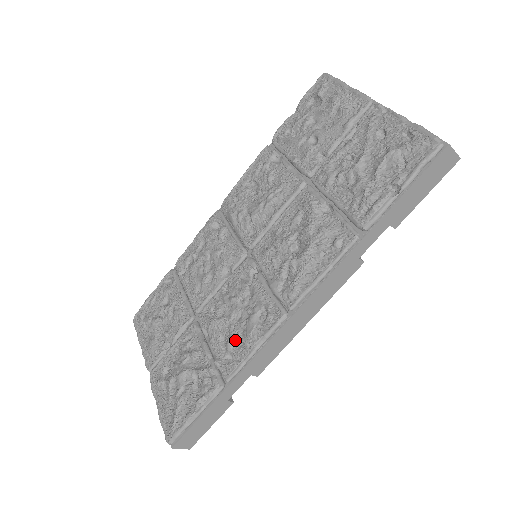
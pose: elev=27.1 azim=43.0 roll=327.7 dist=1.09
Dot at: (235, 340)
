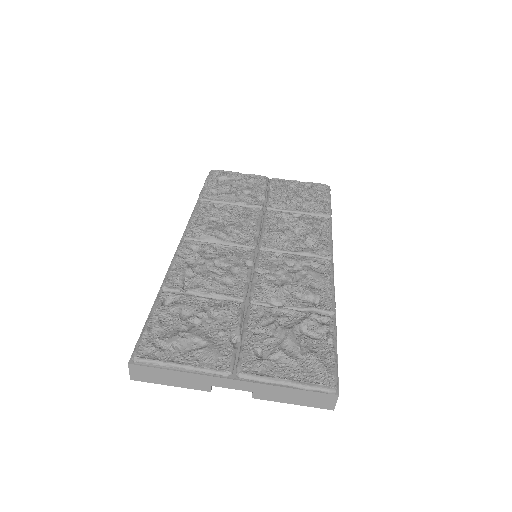
Dot at: (313, 288)
